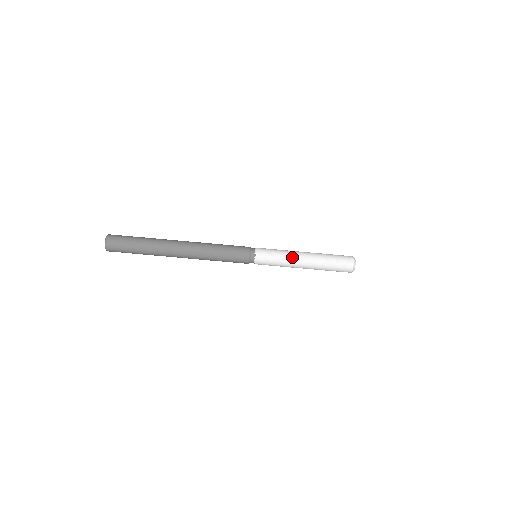
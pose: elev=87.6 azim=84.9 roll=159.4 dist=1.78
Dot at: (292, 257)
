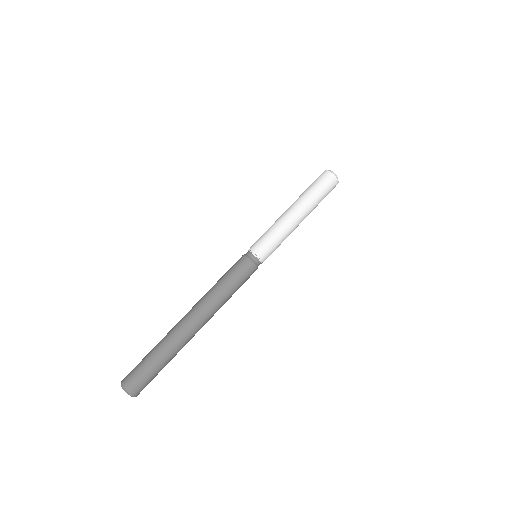
Dot at: (284, 223)
